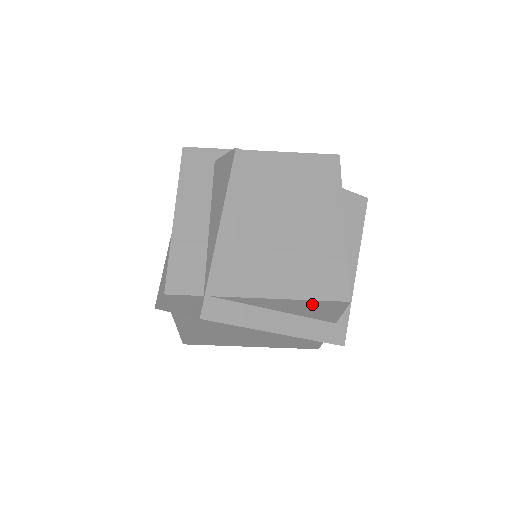
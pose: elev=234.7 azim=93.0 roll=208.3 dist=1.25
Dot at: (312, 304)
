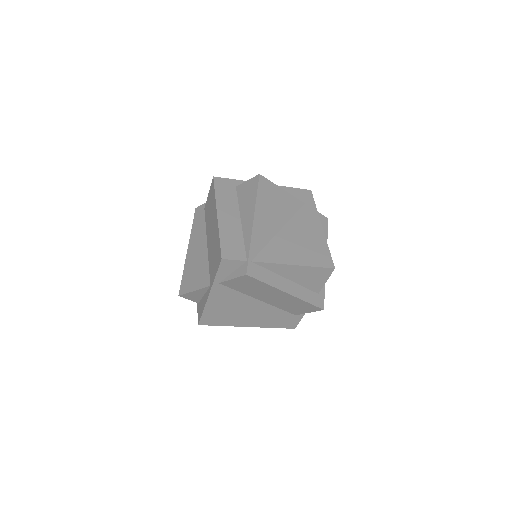
Dot at: (311, 271)
